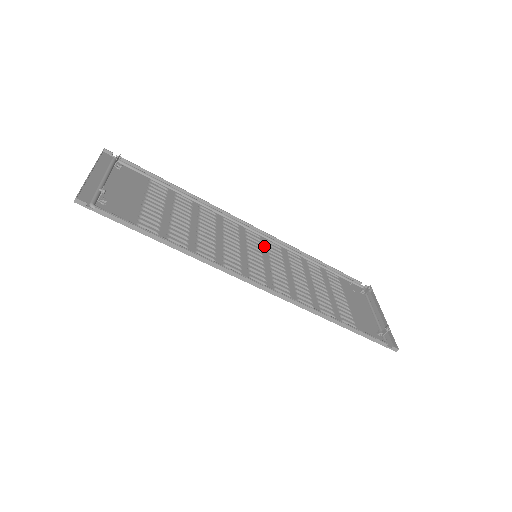
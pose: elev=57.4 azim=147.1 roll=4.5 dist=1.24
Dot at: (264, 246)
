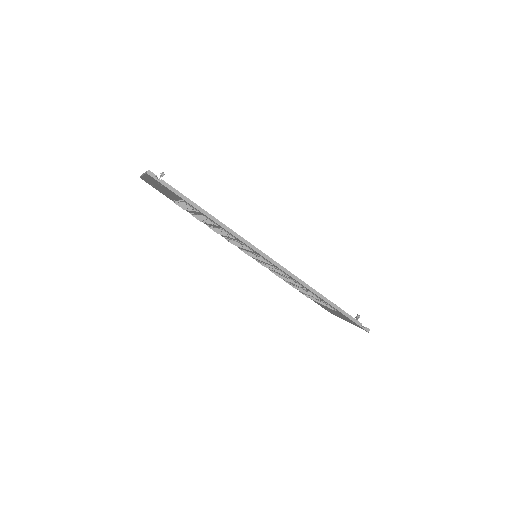
Dot at: occluded
